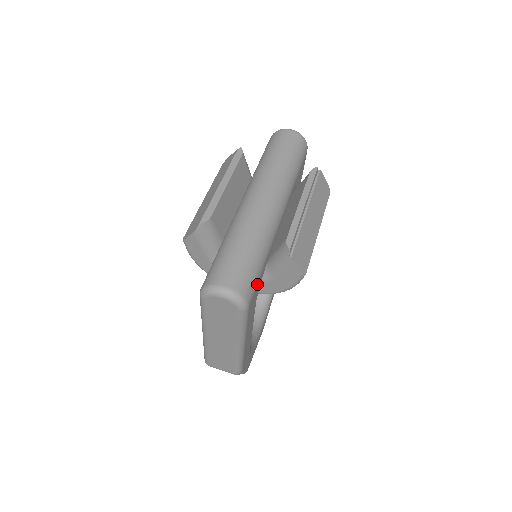
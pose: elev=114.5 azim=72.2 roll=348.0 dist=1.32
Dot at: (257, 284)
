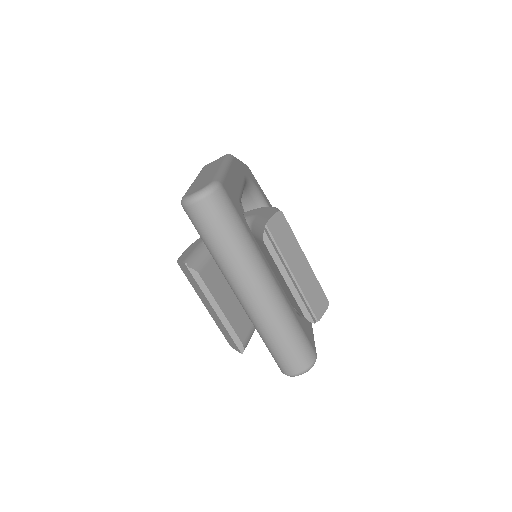
Dot at: (307, 337)
